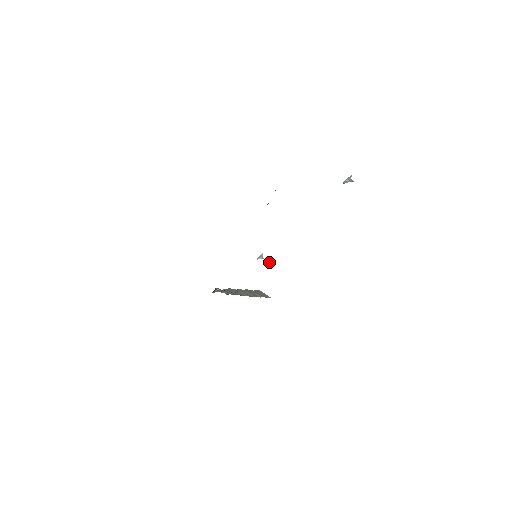
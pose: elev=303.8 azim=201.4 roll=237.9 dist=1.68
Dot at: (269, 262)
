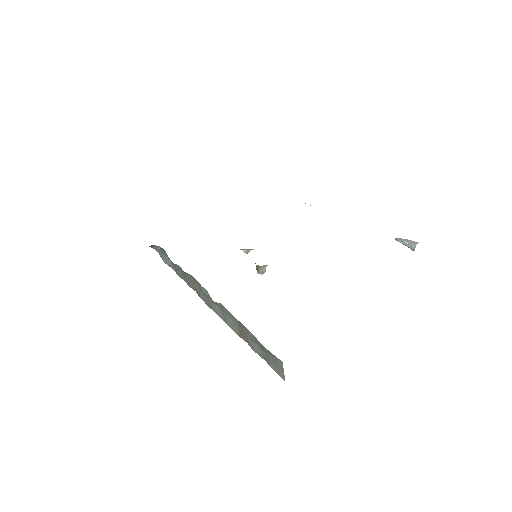
Dot at: (260, 272)
